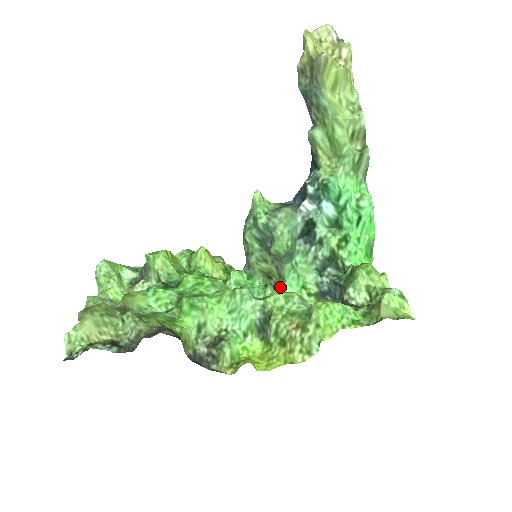
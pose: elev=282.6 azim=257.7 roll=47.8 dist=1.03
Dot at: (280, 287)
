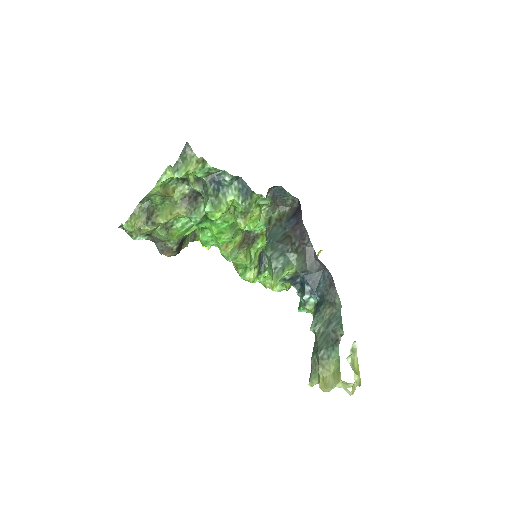
Dot at: occluded
